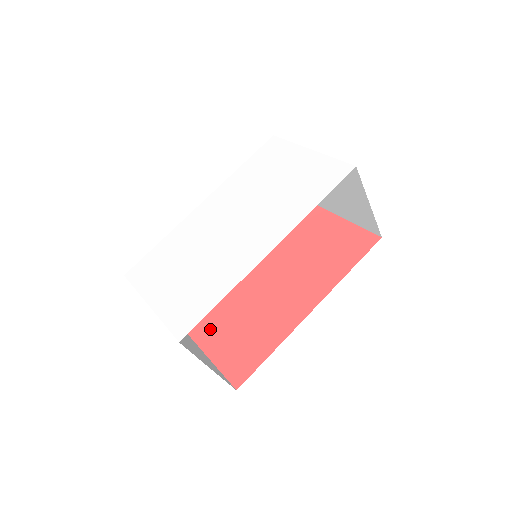
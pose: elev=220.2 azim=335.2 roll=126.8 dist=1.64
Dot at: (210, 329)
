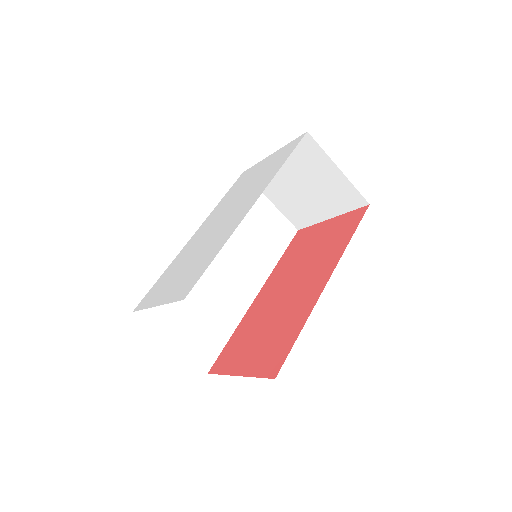
Dot at: (237, 356)
